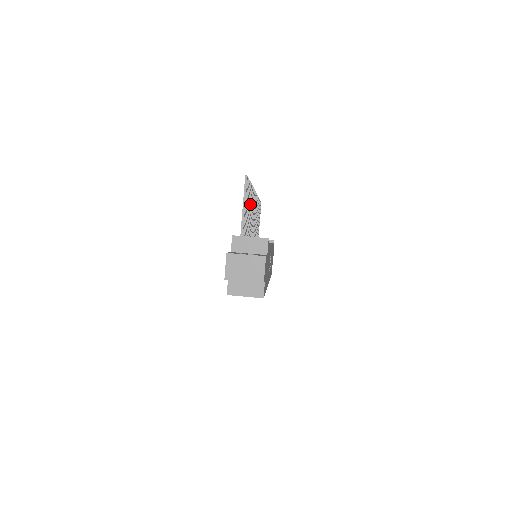
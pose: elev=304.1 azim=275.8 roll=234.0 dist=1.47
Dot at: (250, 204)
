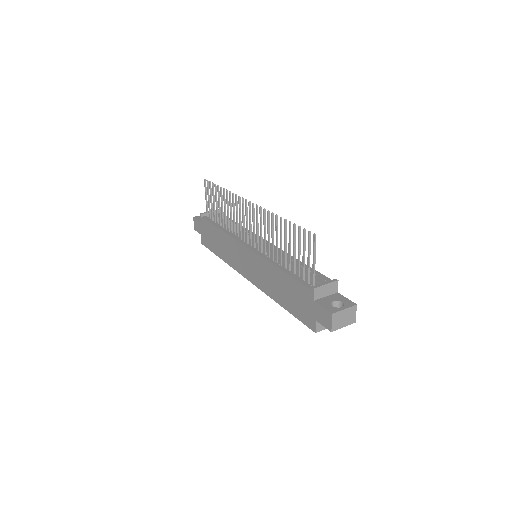
Dot at: occluded
